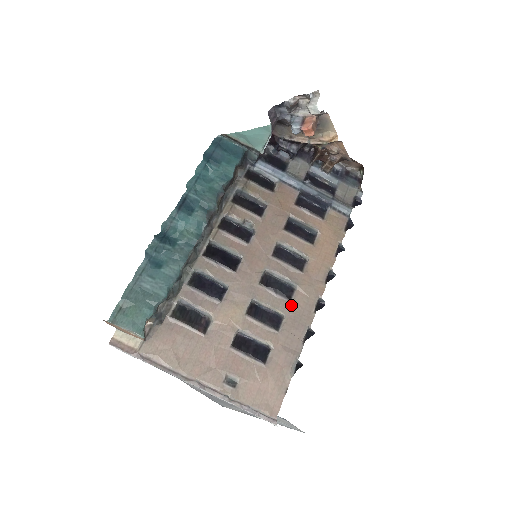
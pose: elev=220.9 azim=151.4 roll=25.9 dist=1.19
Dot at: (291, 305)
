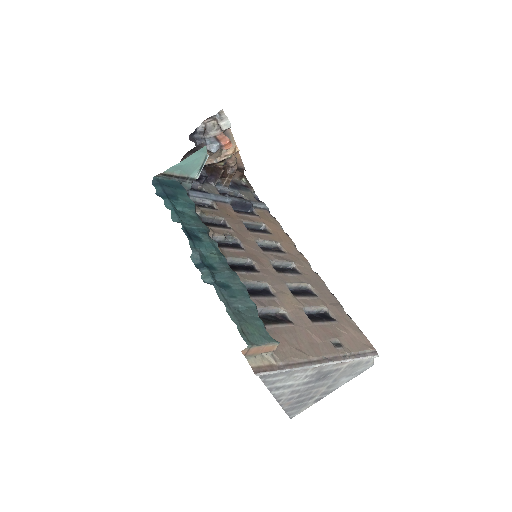
Dot at: (305, 277)
